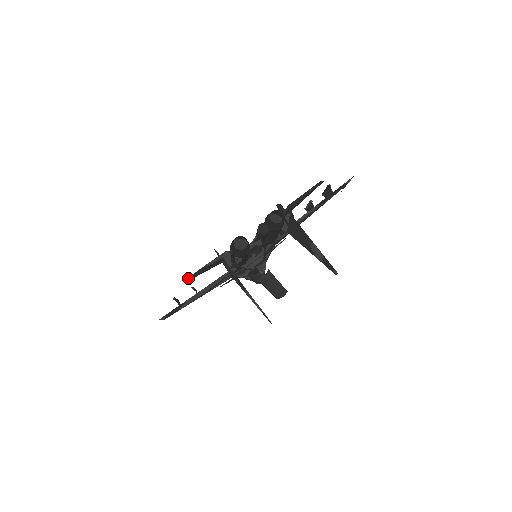
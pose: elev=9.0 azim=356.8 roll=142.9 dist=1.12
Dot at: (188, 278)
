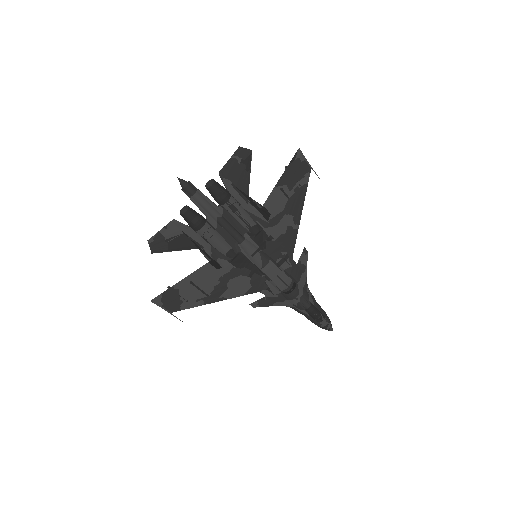
Dot at: (149, 246)
